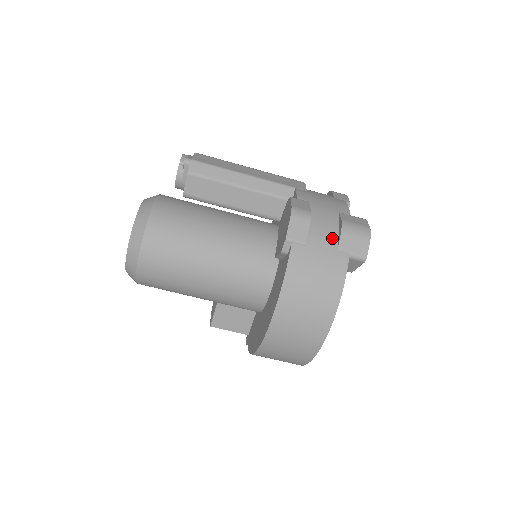
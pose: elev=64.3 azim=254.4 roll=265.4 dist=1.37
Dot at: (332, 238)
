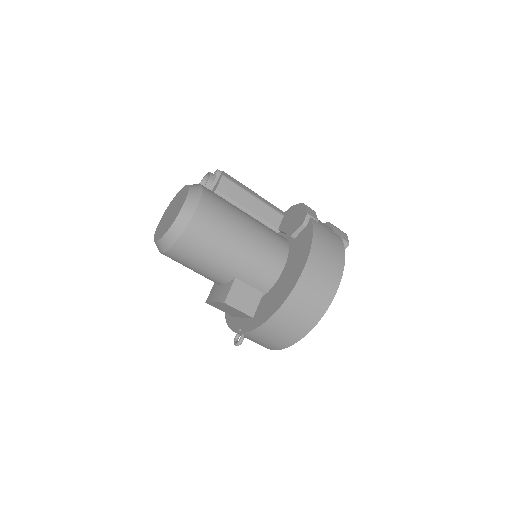
Dot at: occluded
